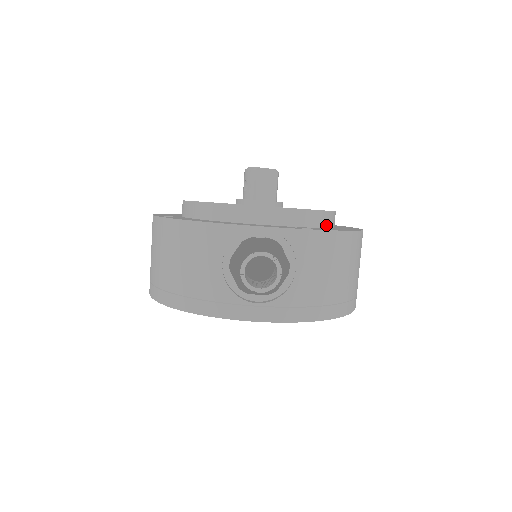
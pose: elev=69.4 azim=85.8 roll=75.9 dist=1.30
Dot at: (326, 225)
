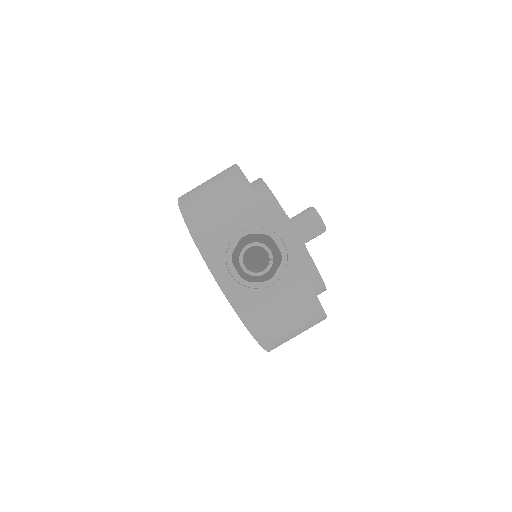
Dot at: (313, 288)
